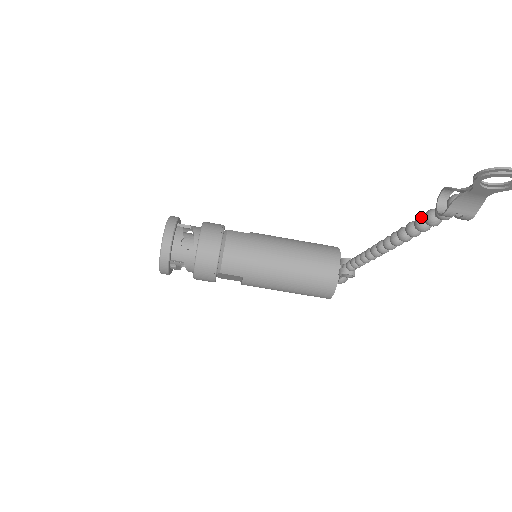
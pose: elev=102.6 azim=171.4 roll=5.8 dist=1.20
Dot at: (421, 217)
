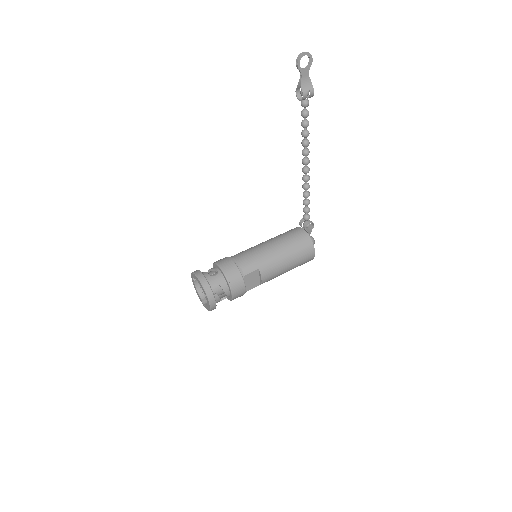
Dot at: (302, 121)
